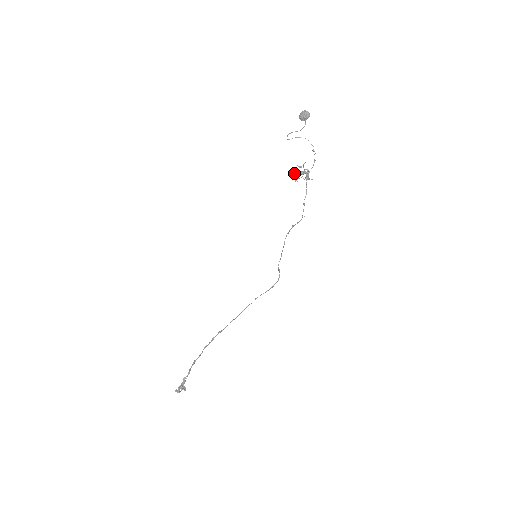
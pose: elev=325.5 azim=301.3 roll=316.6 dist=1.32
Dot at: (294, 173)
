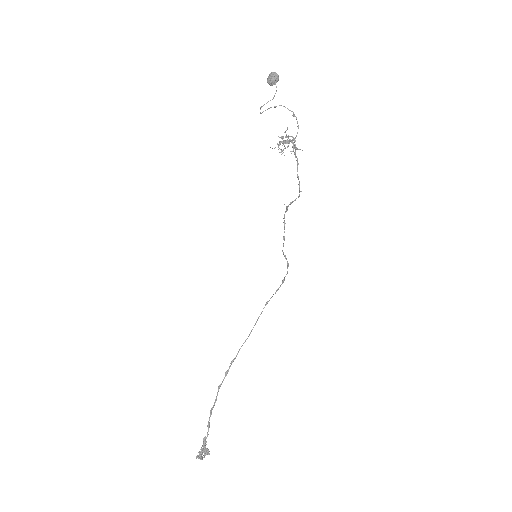
Dot at: (277, 144)
